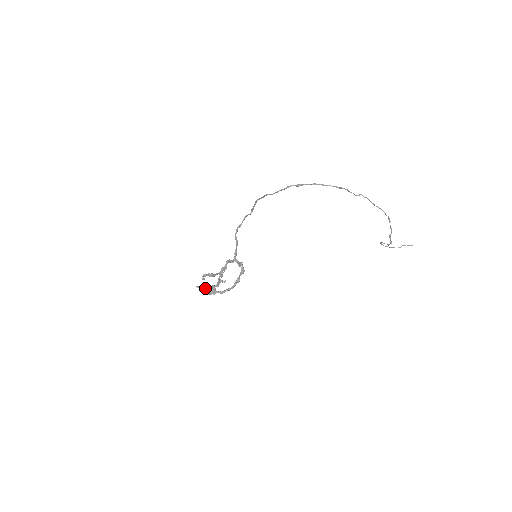
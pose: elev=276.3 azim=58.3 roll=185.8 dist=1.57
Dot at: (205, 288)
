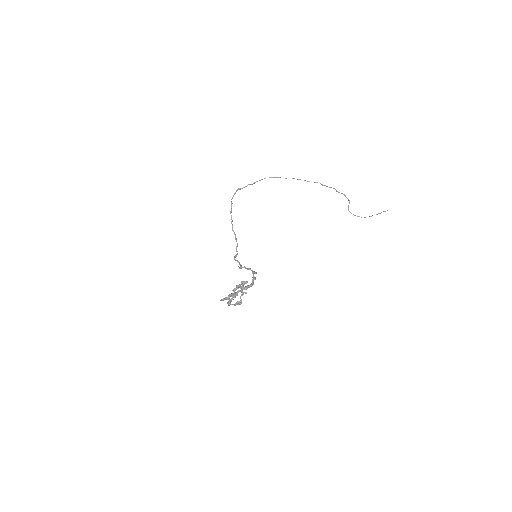
Dot at: (229, 299)
